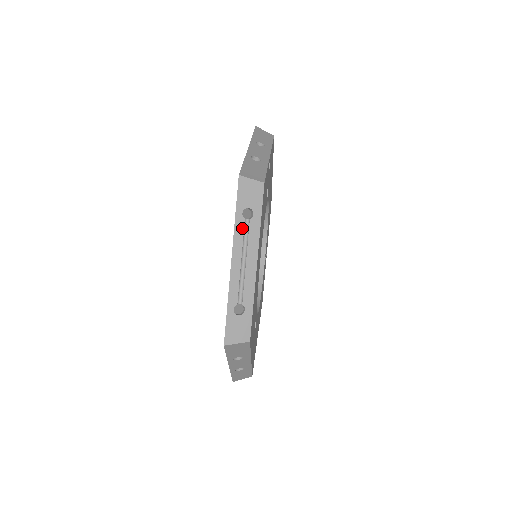
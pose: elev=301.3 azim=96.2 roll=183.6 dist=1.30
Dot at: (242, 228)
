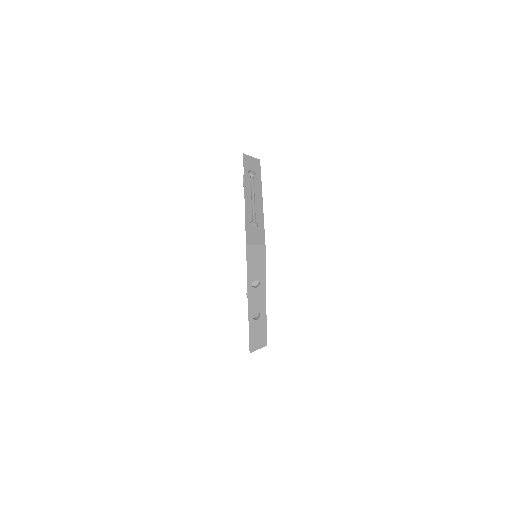
Dot at: (249, 179)
